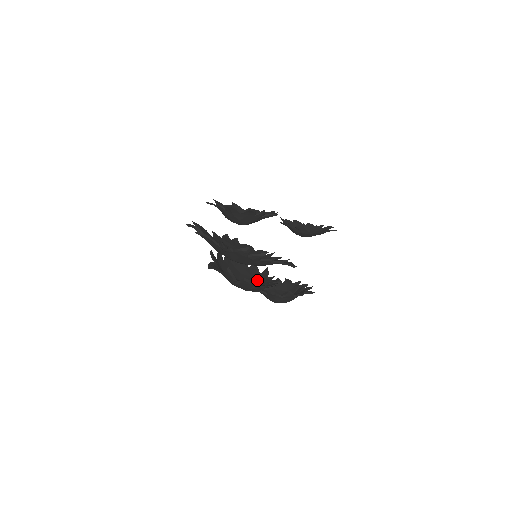
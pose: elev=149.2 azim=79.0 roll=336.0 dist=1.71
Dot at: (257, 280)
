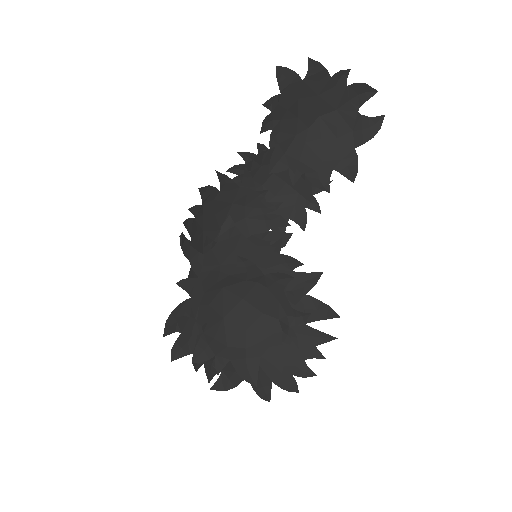
Dot at: (242, 205)
